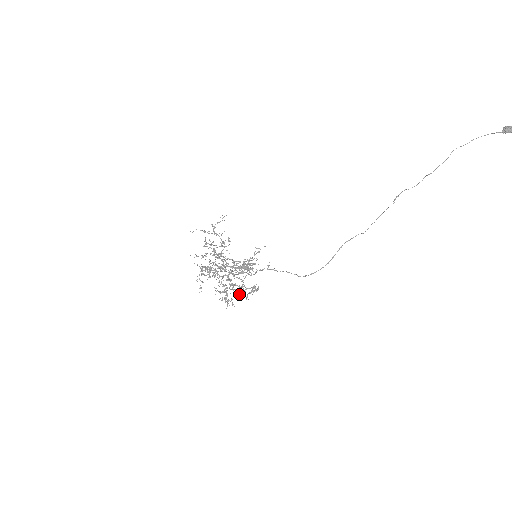
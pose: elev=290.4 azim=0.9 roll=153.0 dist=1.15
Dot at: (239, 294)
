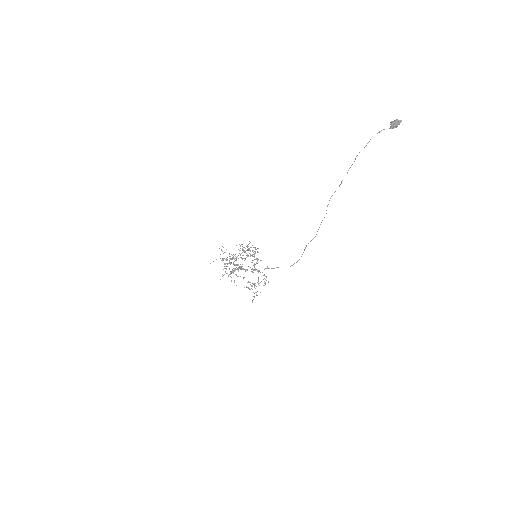
Dot at: occluded
